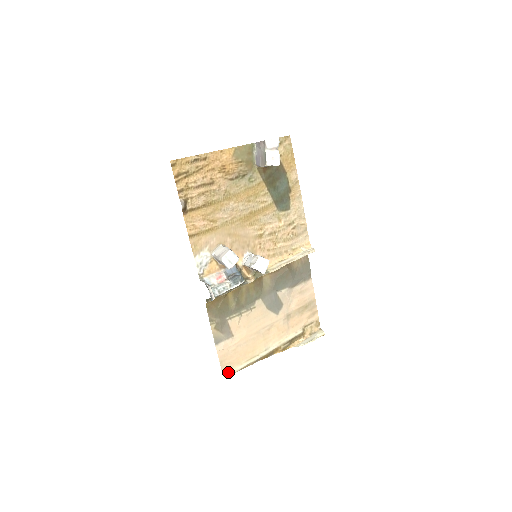
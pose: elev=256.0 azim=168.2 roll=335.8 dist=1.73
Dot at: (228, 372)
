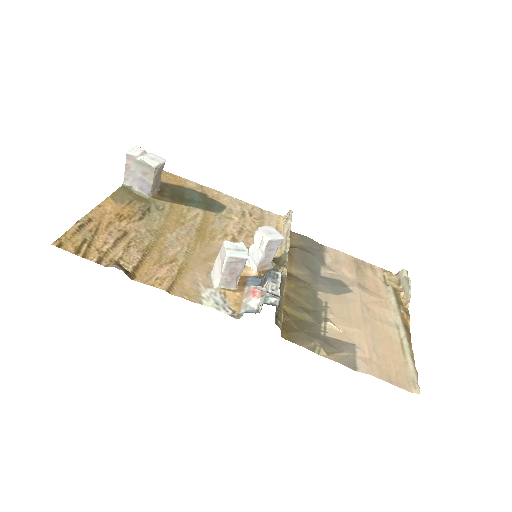
Dot at: (412, 384)
